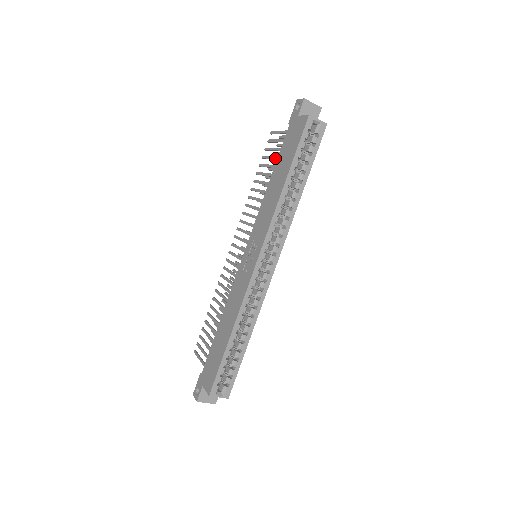
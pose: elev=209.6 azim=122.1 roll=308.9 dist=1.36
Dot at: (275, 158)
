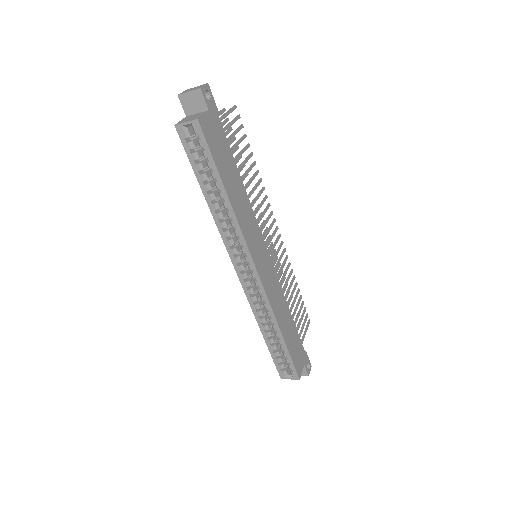
Dot at: occluded
